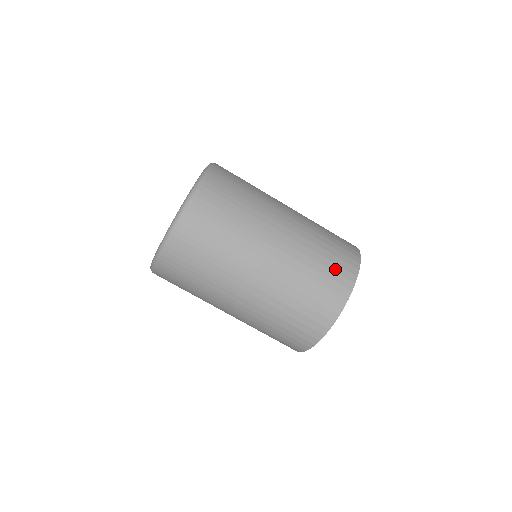
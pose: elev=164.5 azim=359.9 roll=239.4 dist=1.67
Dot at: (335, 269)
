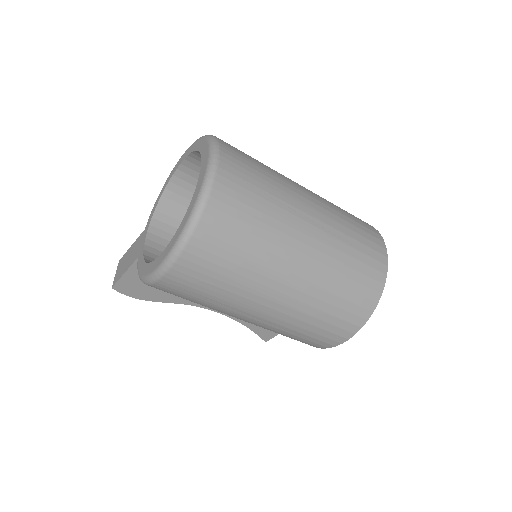
Dot at: occluded
